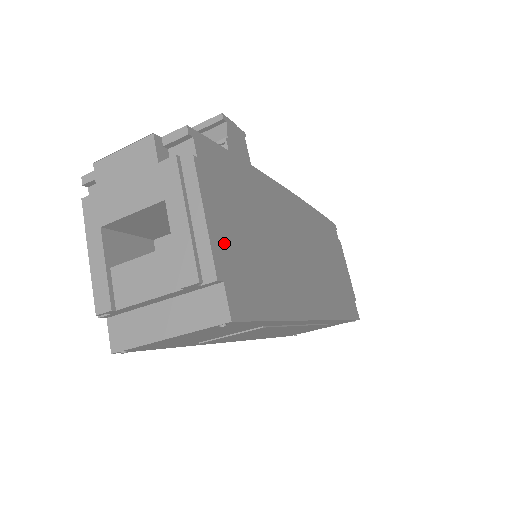
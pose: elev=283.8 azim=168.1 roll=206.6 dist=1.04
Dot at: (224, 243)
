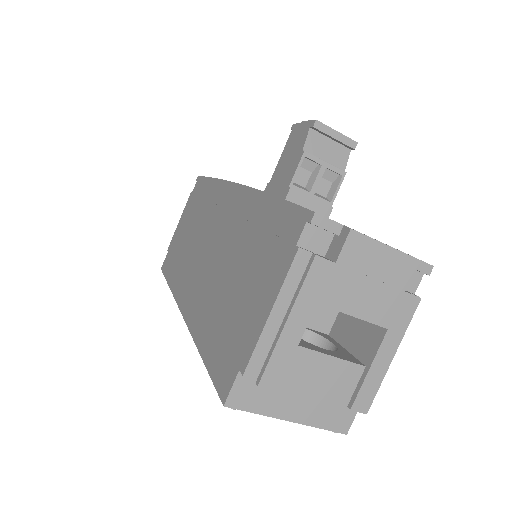
Dot at: occluded
